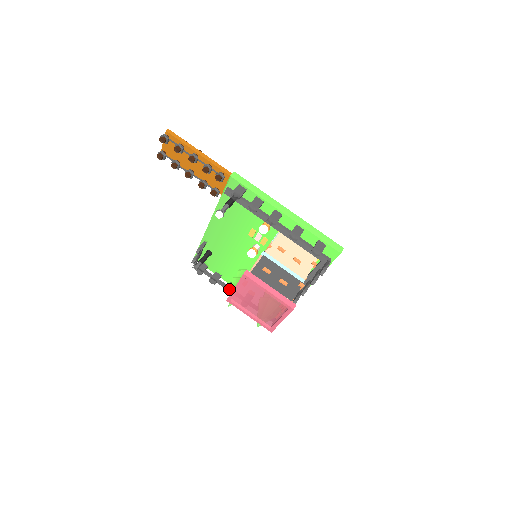
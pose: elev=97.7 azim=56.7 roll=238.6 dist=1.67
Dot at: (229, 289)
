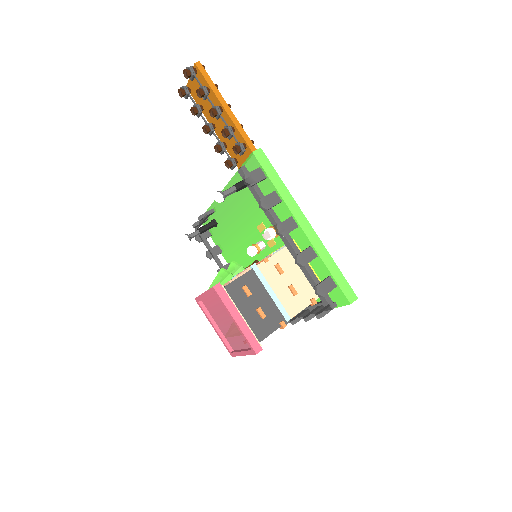
Dot at: occluded
